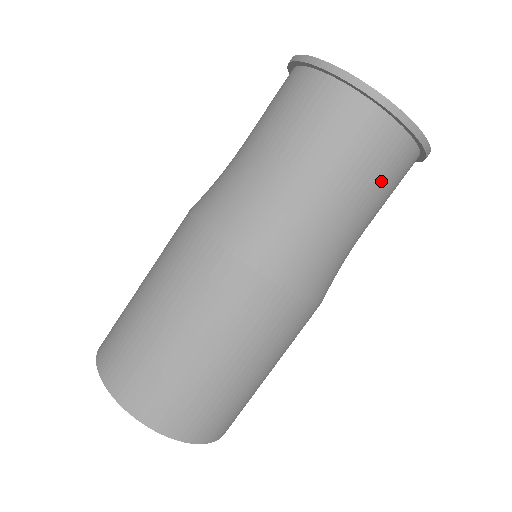
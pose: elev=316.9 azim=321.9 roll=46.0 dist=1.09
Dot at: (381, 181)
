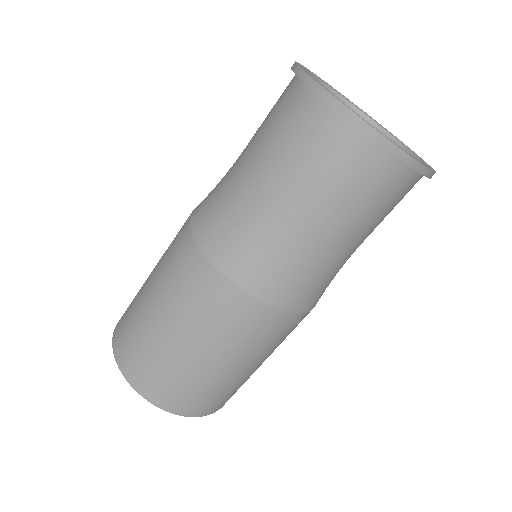
Dot at: (379, 210)
